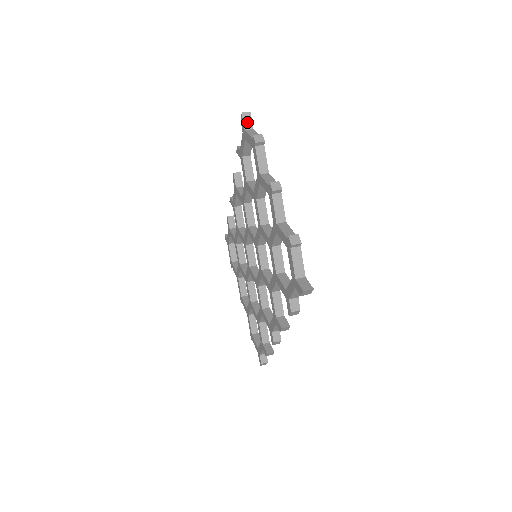
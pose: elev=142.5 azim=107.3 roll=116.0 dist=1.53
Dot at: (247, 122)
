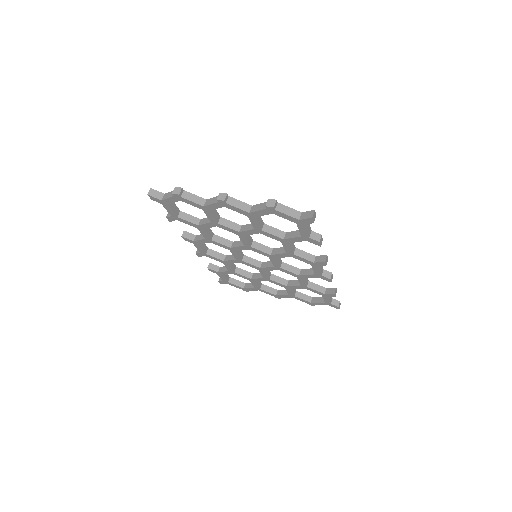
Dot at: (157, 195)
